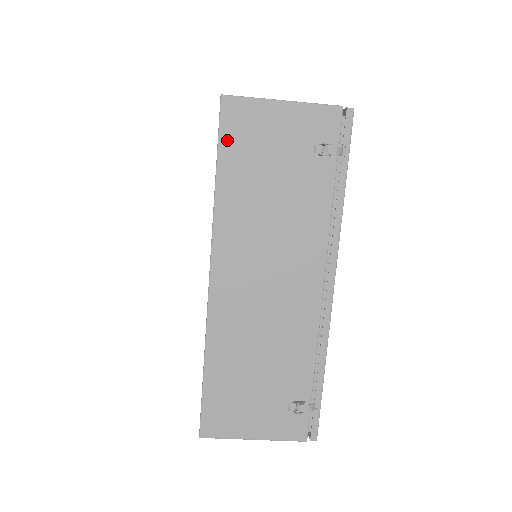
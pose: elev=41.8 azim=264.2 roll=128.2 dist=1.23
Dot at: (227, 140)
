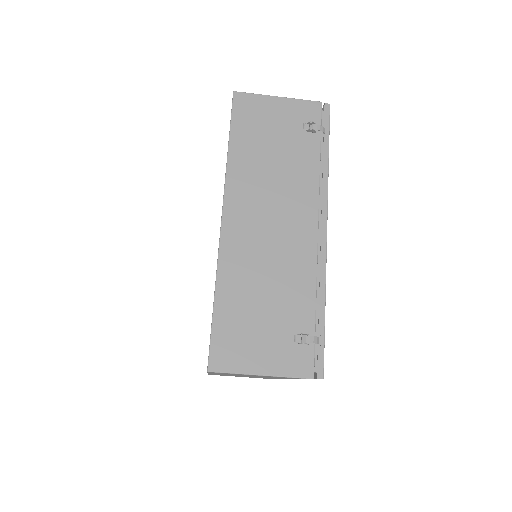
Dot at: (238, 119)
